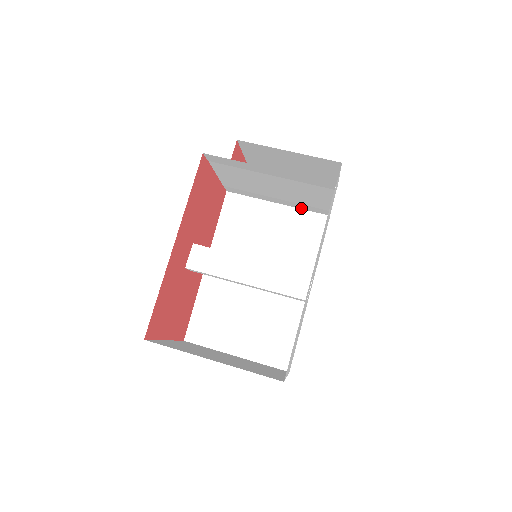
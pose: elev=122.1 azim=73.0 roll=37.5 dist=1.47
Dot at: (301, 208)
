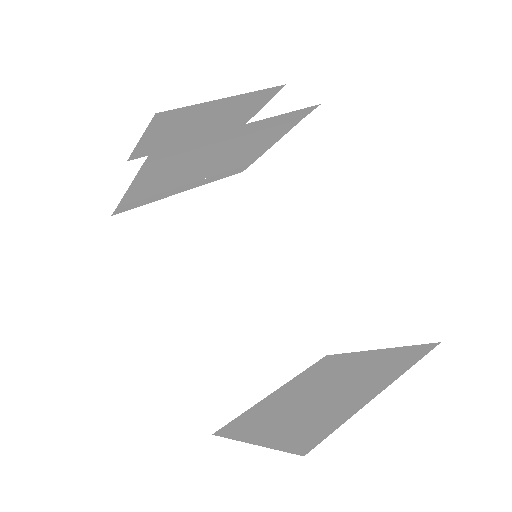
Dot at: (212, 181)
